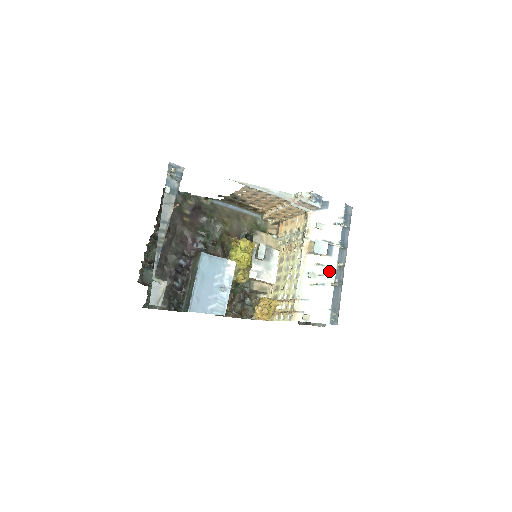
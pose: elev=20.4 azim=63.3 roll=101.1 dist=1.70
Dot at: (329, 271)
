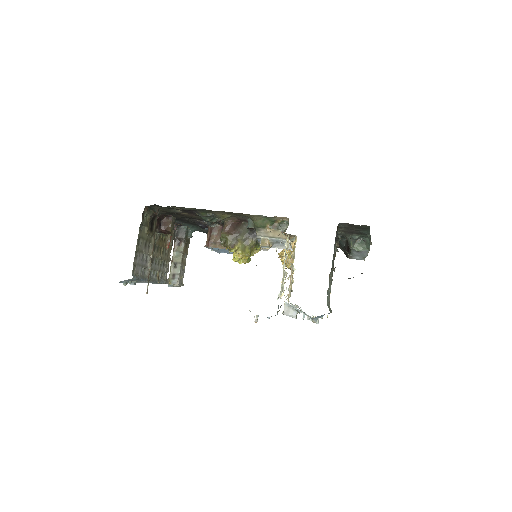
Dot at: occluded
